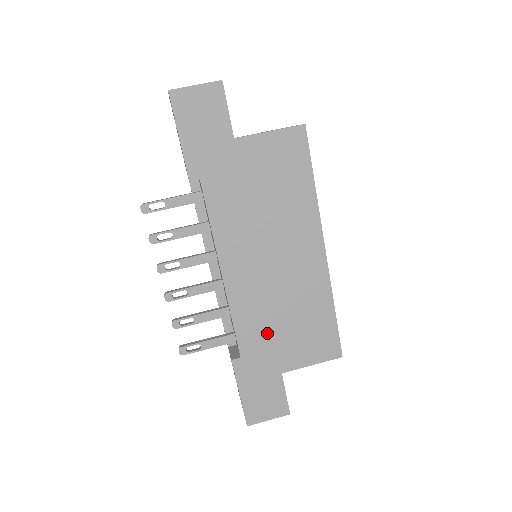
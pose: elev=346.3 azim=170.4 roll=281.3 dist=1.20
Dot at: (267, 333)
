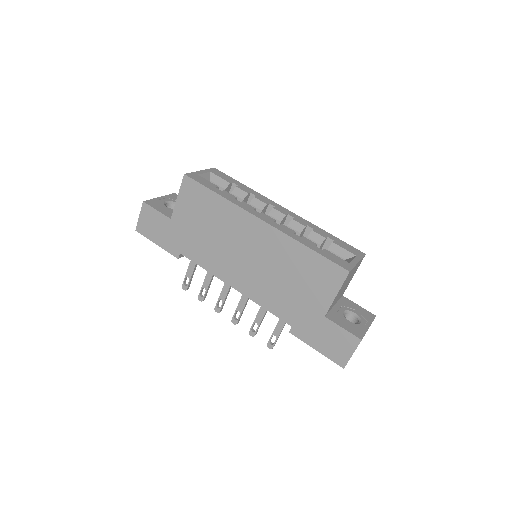
Dot at: (289, 299)
